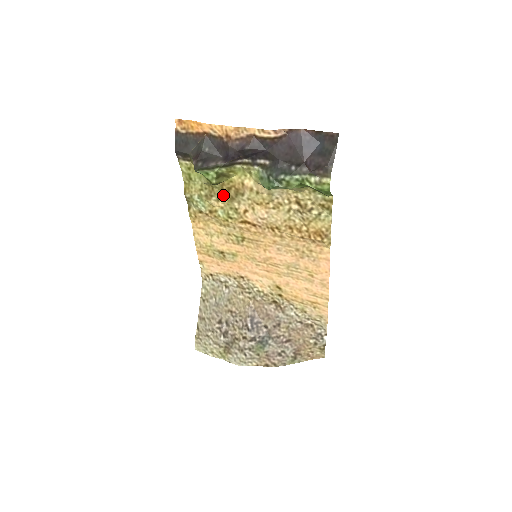
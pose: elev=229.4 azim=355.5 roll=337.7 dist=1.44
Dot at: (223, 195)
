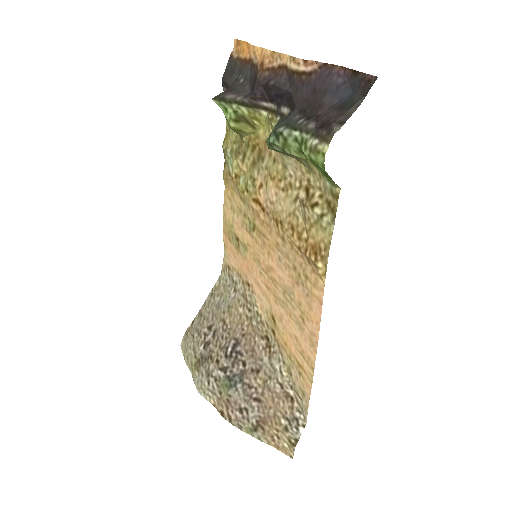
Dot at: (248, 155)
